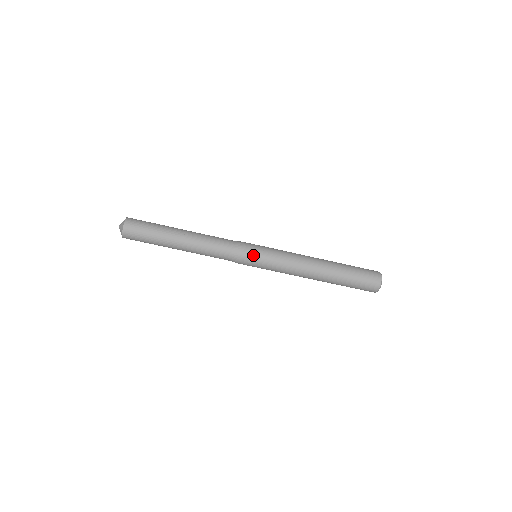
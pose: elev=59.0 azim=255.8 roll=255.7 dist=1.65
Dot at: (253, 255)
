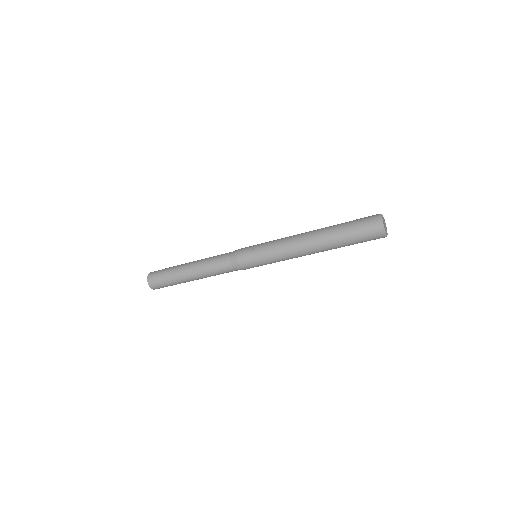
Dot at: (249, 261)
